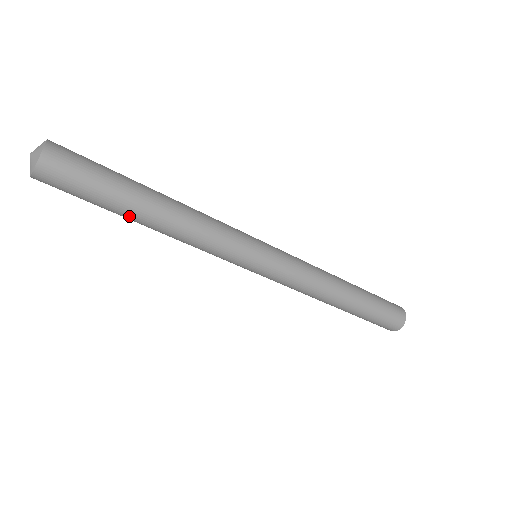
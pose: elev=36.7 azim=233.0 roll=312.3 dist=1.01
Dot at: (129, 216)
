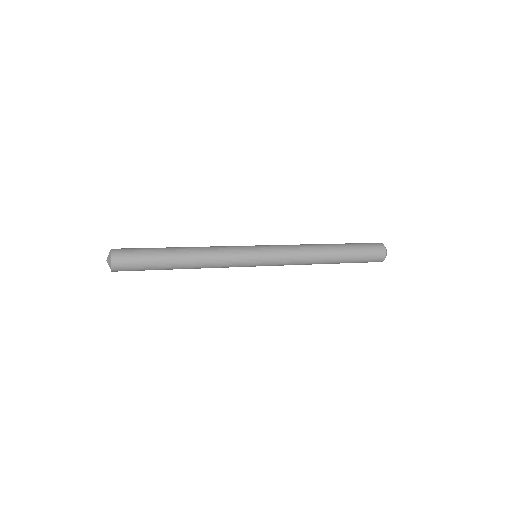
Dot at: (168, 269)
